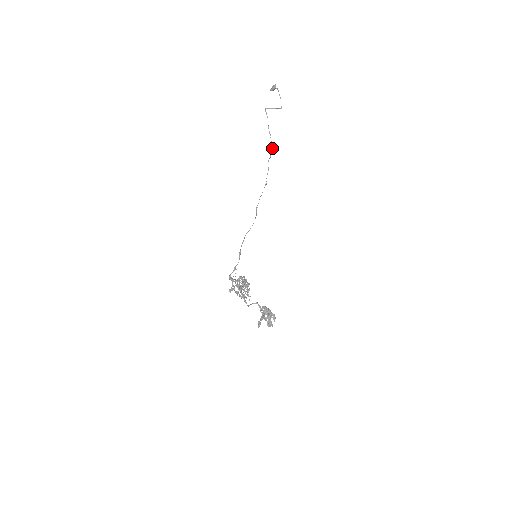
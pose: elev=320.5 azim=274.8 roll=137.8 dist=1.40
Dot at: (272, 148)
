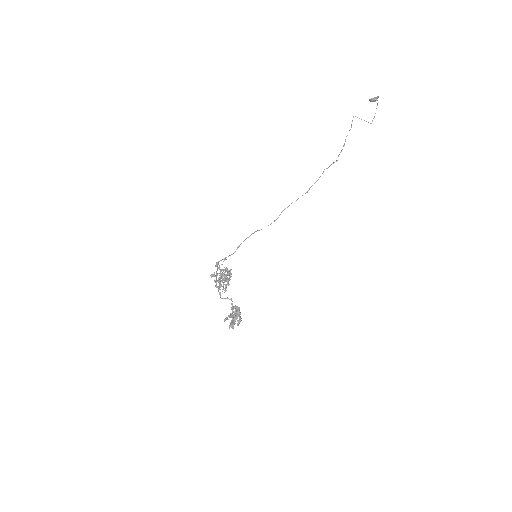
Dot at: occluded
